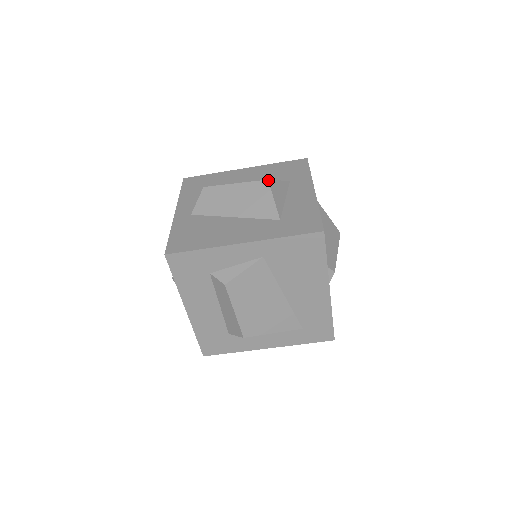
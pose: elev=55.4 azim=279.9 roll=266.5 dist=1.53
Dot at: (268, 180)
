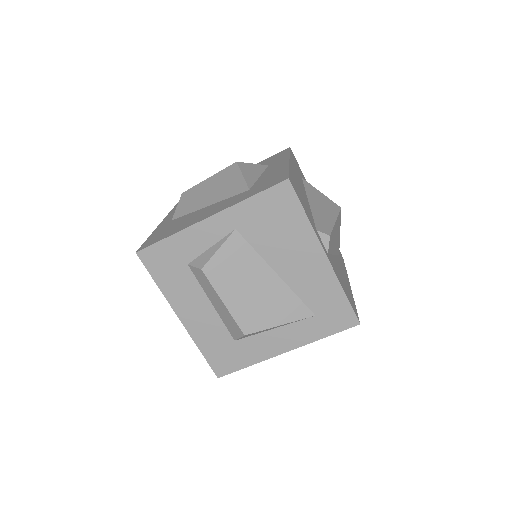
Dot at: (237, 162)
